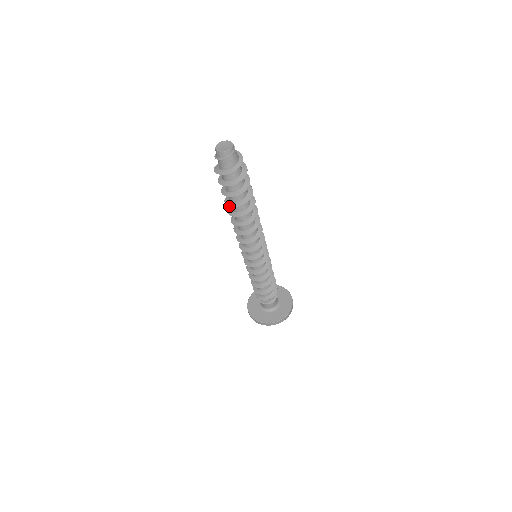
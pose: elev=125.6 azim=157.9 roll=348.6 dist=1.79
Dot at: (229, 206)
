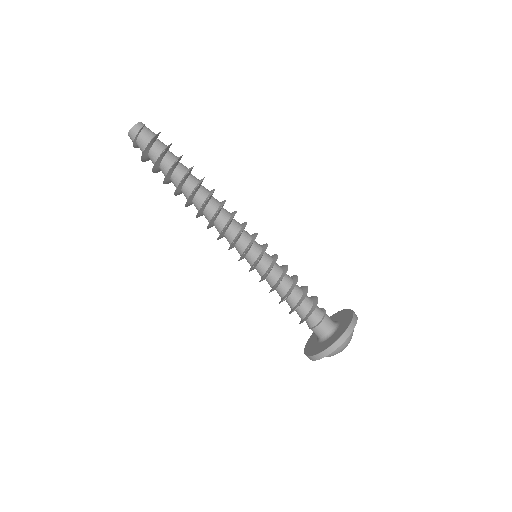
Dot at: (181, 181)
